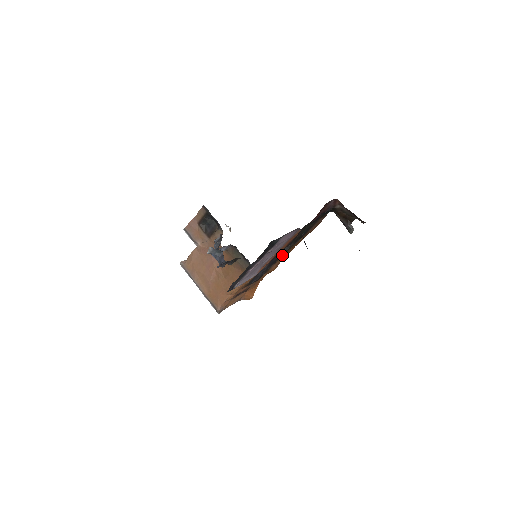
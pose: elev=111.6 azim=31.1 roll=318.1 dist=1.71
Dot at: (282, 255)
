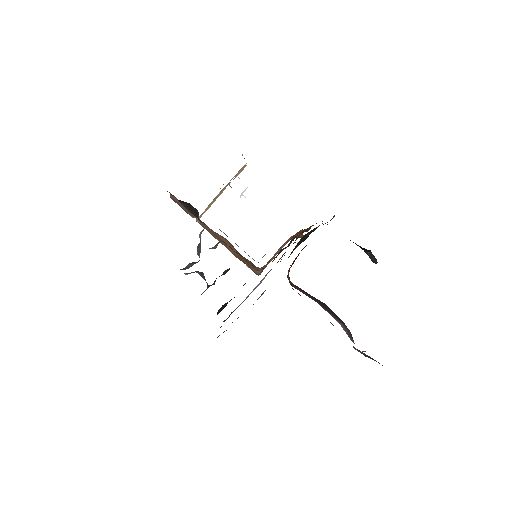
Dot at: occluded
